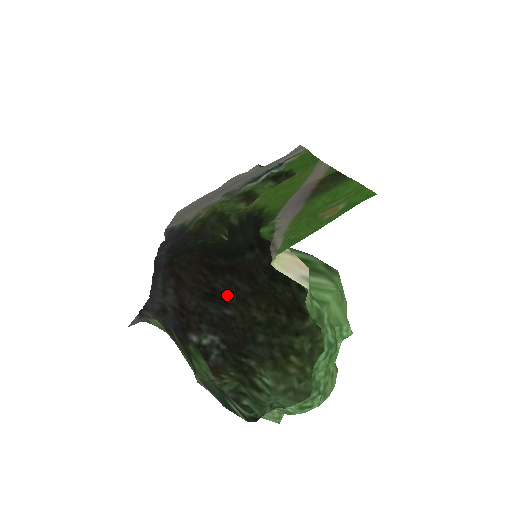
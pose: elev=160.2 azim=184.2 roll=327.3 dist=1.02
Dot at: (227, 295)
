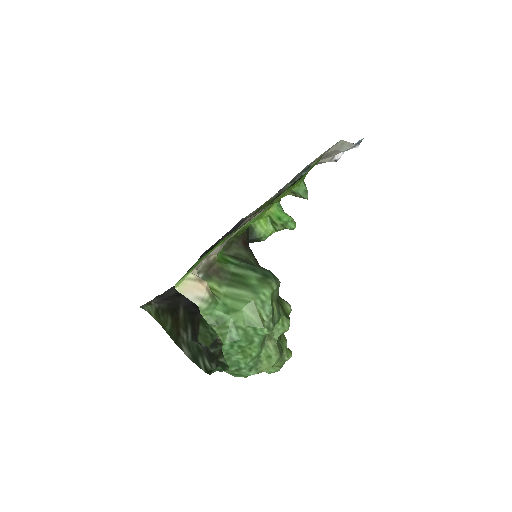
Dot at: occluded
